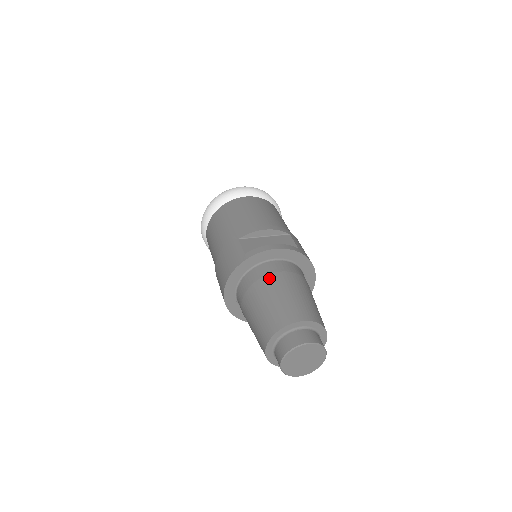
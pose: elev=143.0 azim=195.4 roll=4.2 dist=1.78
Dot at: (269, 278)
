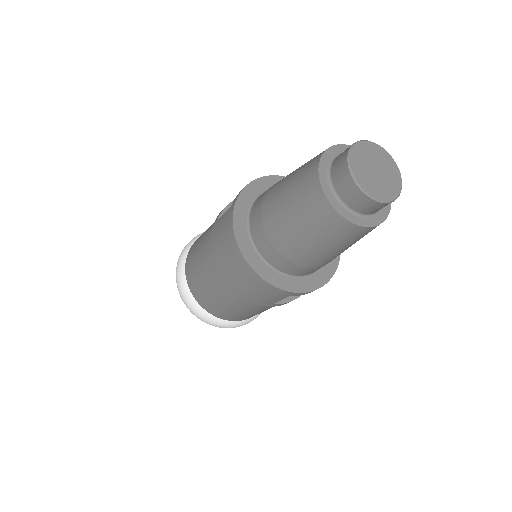
Dot at: (270, 188)
